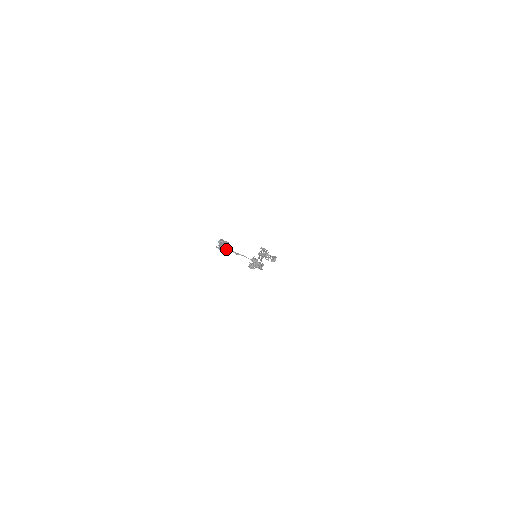
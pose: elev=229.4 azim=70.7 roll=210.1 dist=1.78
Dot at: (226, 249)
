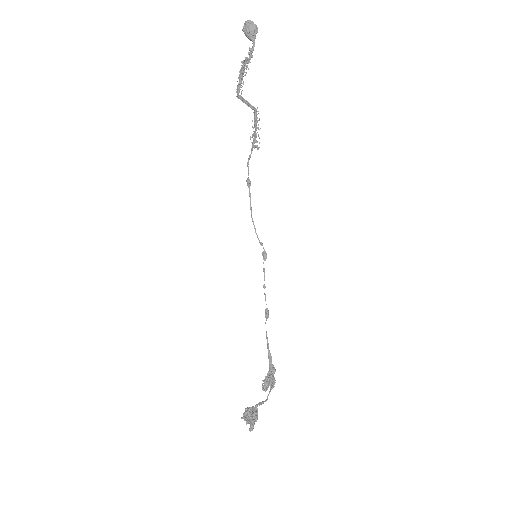
Dot at: occluded
